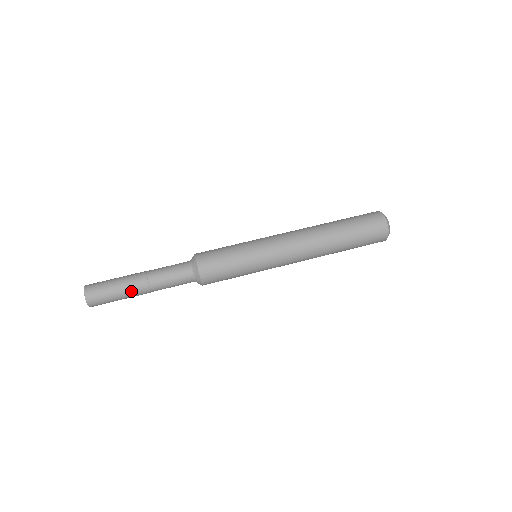
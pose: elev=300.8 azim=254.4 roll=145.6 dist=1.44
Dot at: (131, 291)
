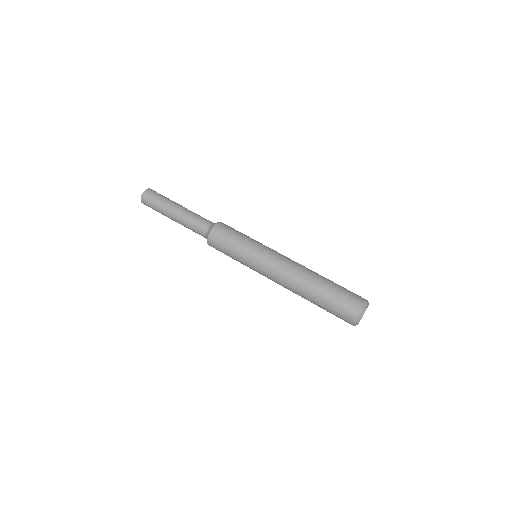
Dot at: (167, 214)
